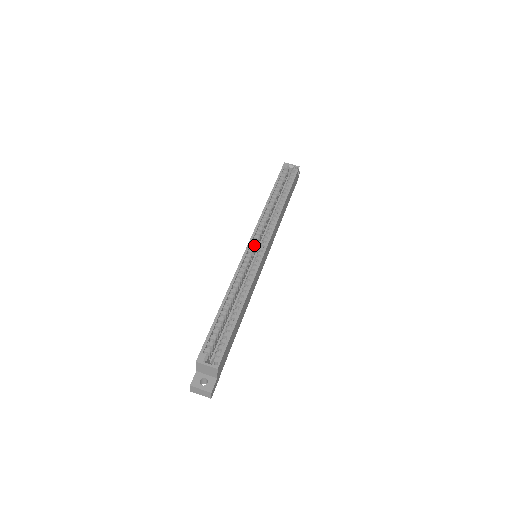
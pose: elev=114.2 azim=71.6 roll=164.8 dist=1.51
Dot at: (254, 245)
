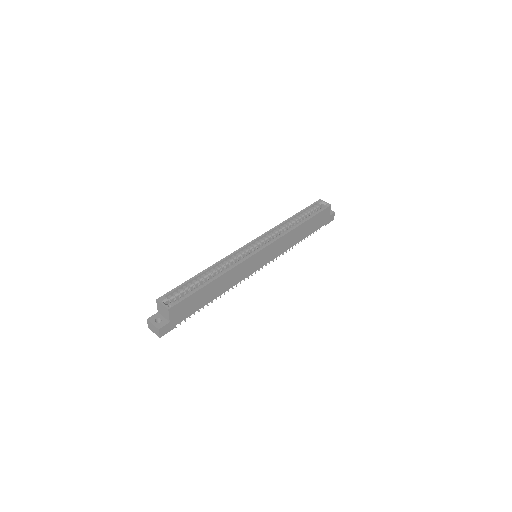
Dot at: (255, 244)
